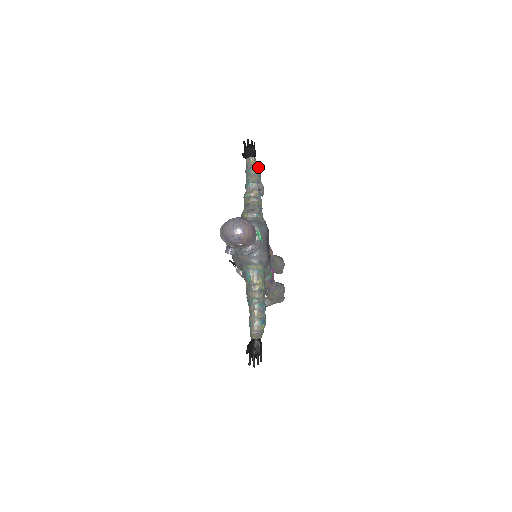
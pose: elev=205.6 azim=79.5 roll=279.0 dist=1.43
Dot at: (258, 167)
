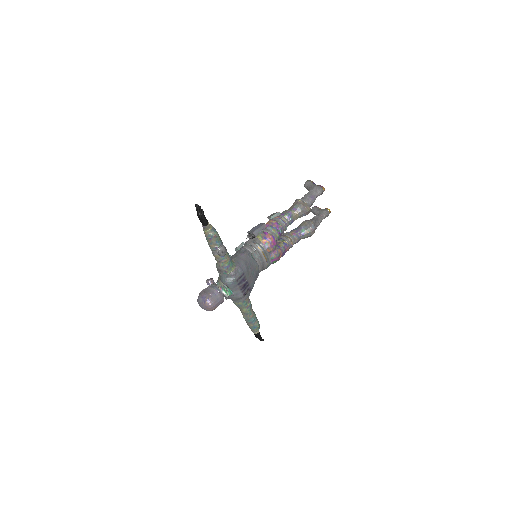
Dot at: (212, 235)
